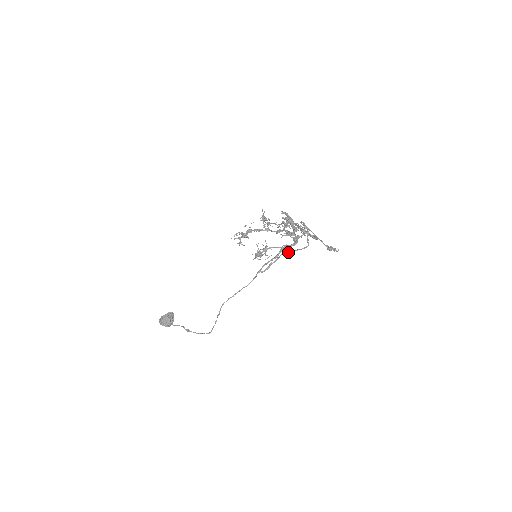
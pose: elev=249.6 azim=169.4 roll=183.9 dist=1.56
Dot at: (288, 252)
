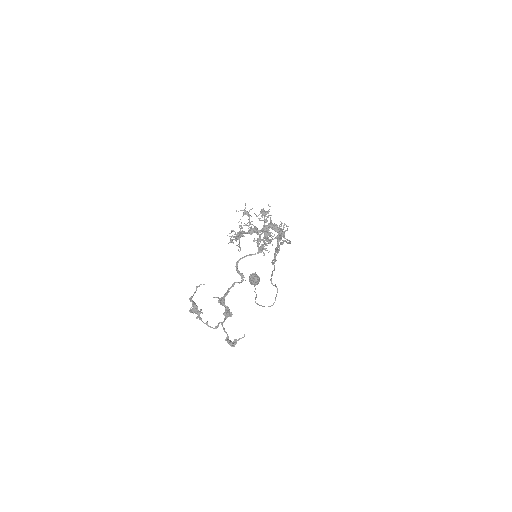
Dot at: (283, 243)
